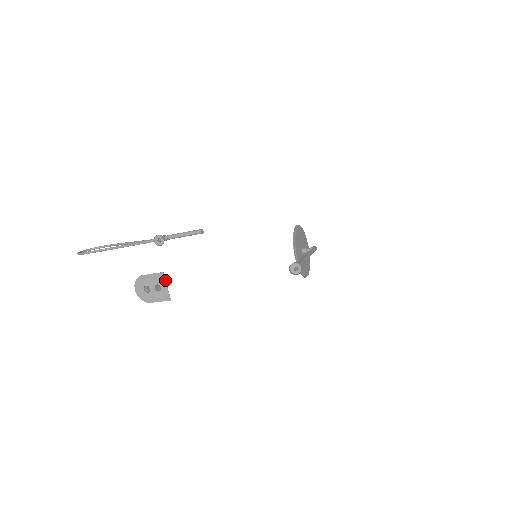
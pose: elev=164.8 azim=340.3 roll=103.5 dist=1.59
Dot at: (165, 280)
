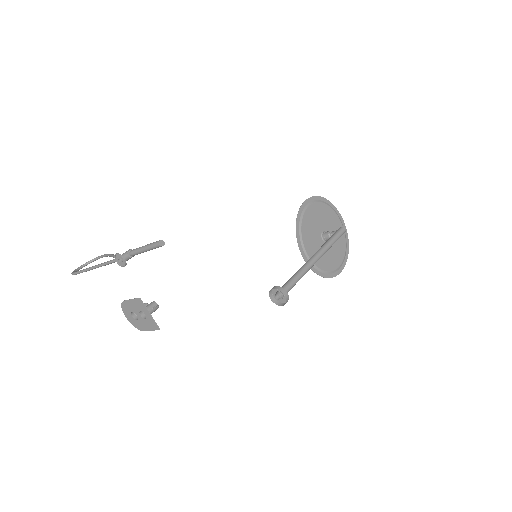
Dot at: (145, 307)
